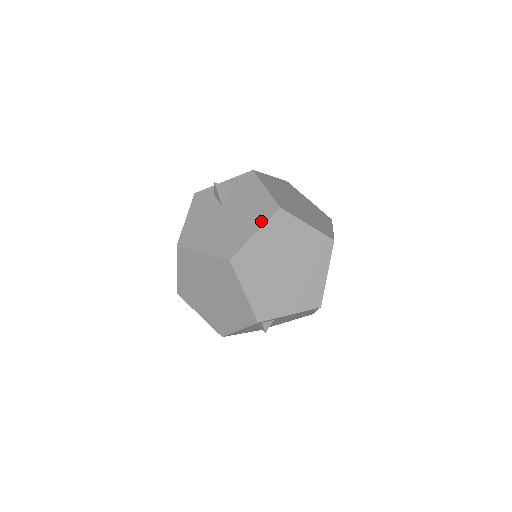
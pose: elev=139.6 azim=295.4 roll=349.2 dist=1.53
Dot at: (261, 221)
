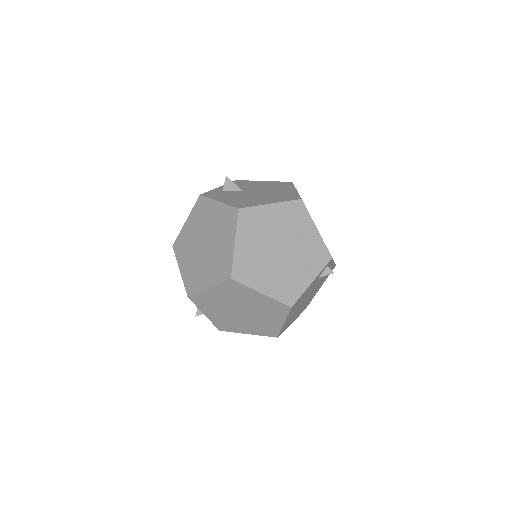
Dot at: (290, 187)
